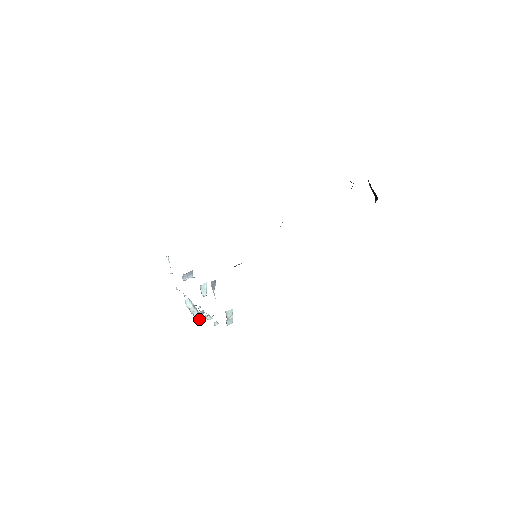
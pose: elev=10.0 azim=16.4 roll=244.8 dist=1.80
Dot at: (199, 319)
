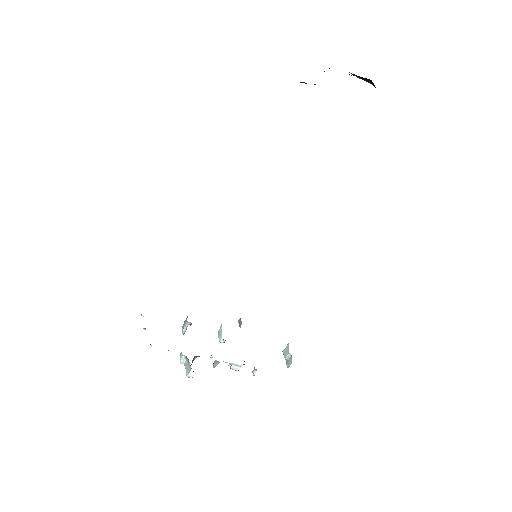
Dot at: (189, 371)
